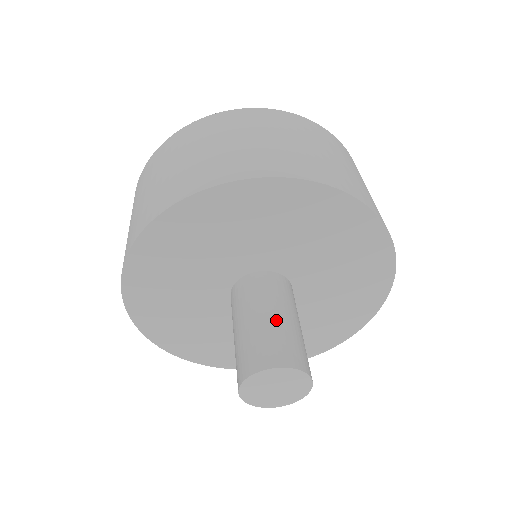
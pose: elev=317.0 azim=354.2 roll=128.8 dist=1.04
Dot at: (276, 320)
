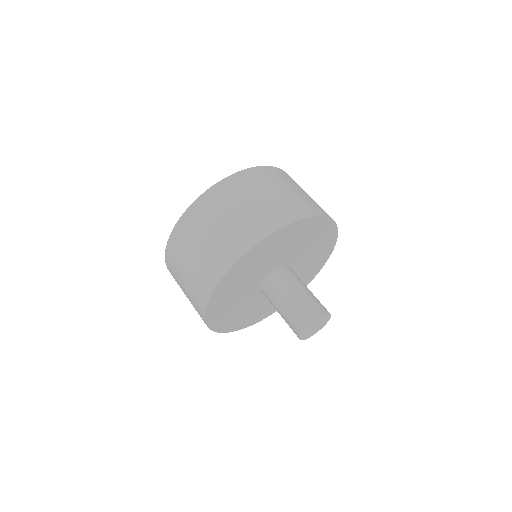
Dot at: (286, 307)
